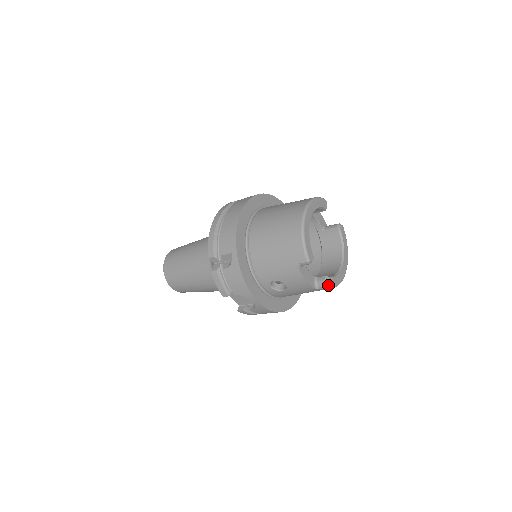
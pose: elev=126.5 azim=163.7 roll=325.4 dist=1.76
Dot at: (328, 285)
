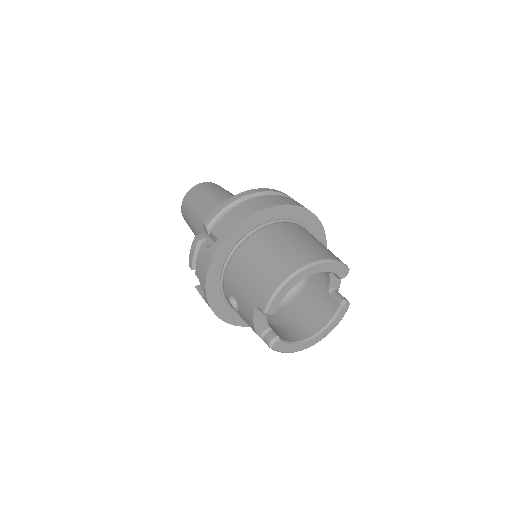
Dot at: (272, 346)
